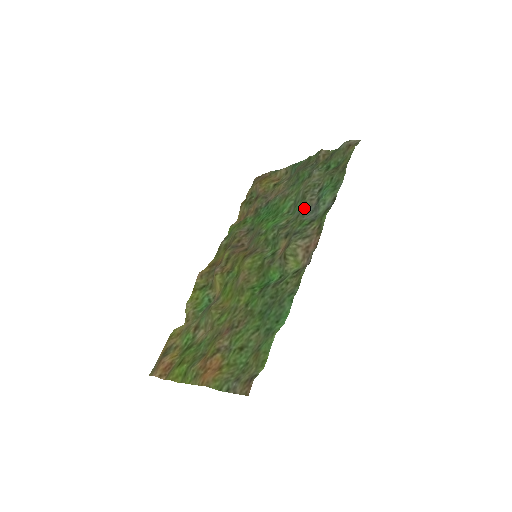
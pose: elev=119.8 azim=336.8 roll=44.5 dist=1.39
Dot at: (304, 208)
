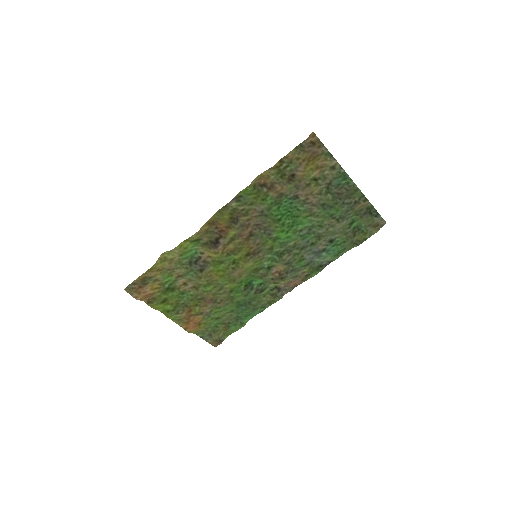
Dot at: (312, 247)
